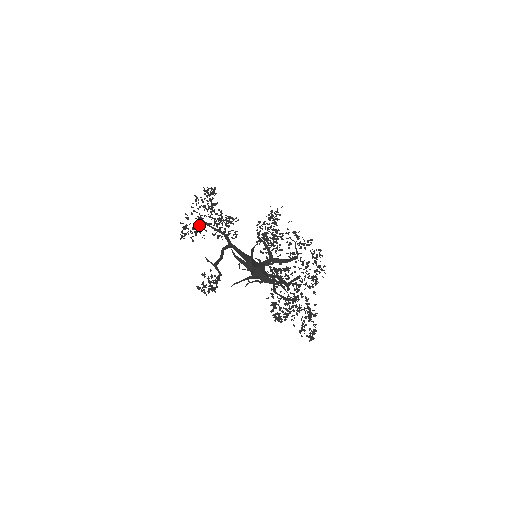
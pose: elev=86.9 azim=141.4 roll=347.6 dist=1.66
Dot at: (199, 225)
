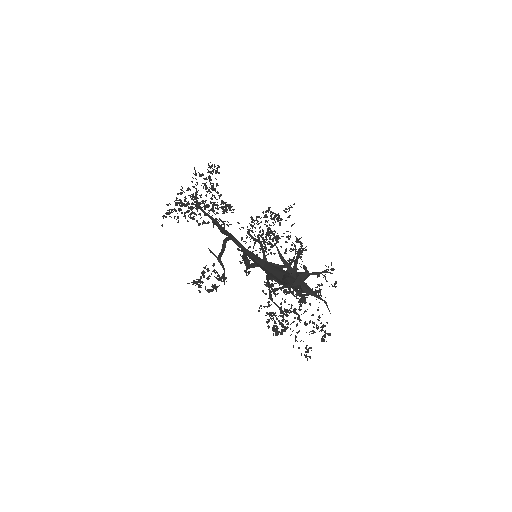
Dot at: occluded
